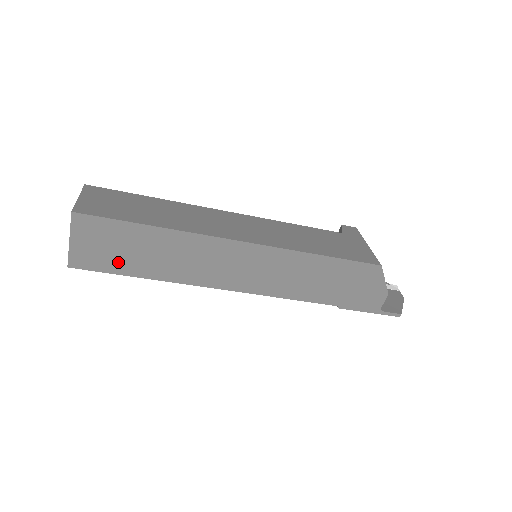
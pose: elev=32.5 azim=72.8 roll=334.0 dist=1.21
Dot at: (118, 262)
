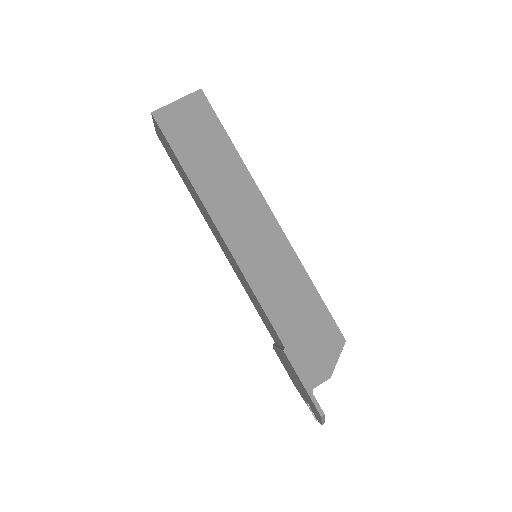
Dot at: (184, 143)
